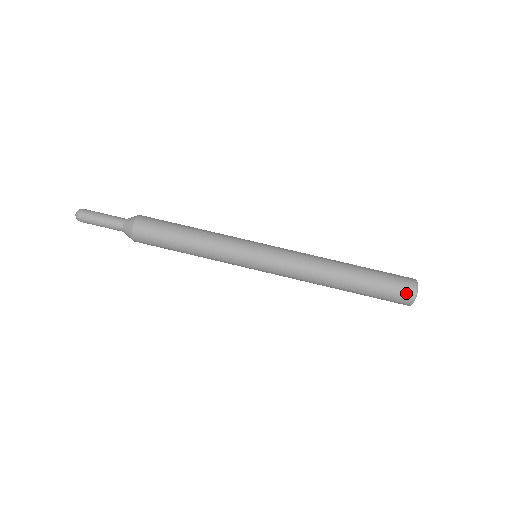
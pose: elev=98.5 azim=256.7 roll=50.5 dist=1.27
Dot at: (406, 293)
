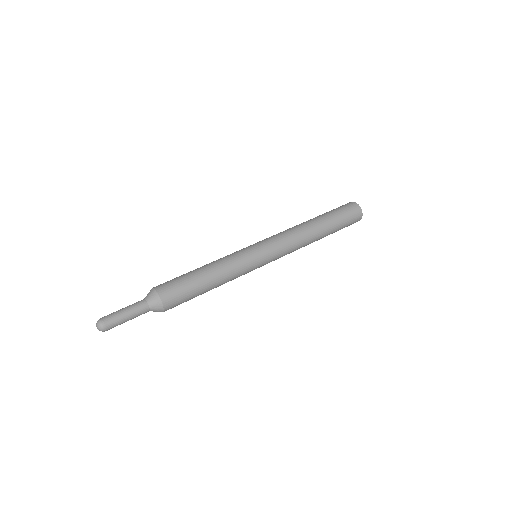
Dot at: (355, 209)
